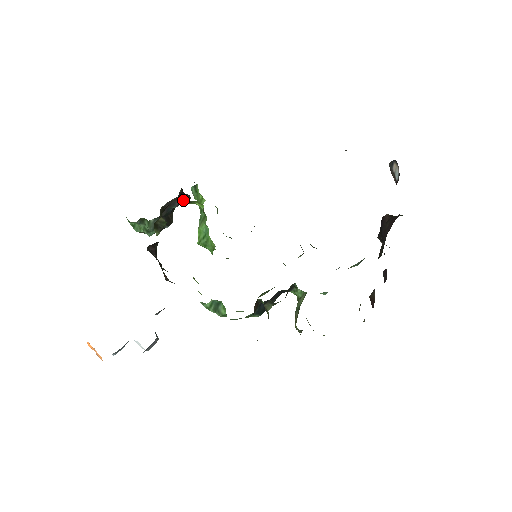
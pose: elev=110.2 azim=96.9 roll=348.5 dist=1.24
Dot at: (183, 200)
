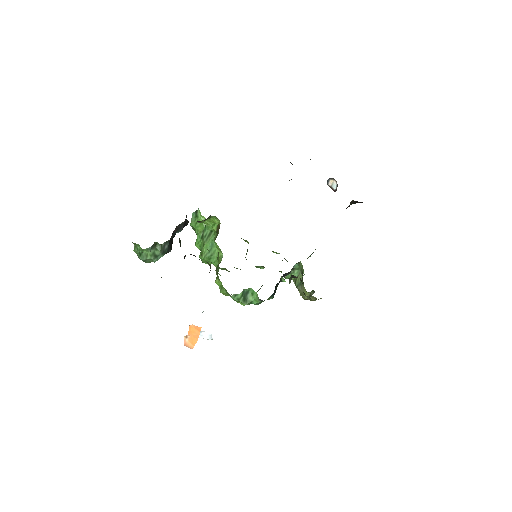
Dot at: (185, 225)
